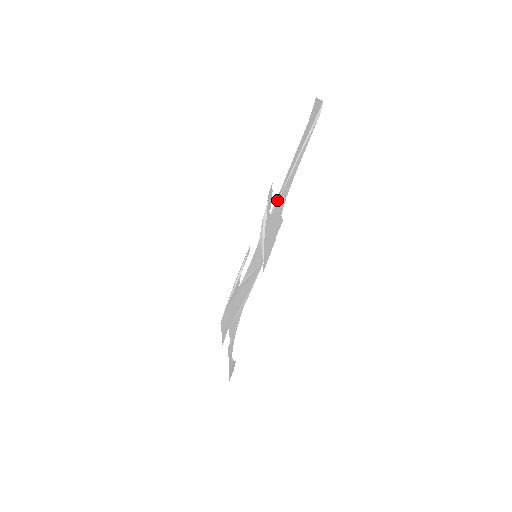
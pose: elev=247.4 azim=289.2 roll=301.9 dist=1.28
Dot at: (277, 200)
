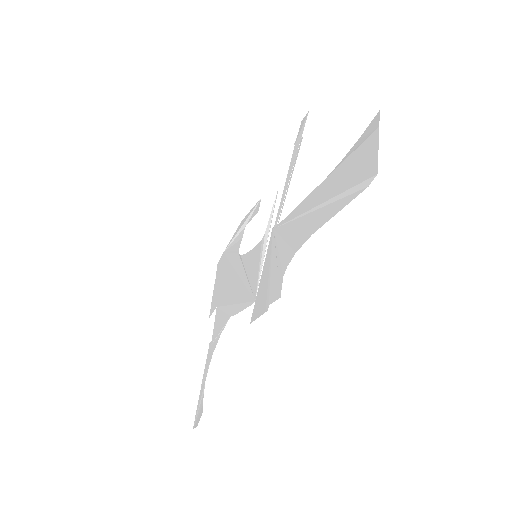
Dot at: (290, 219)
